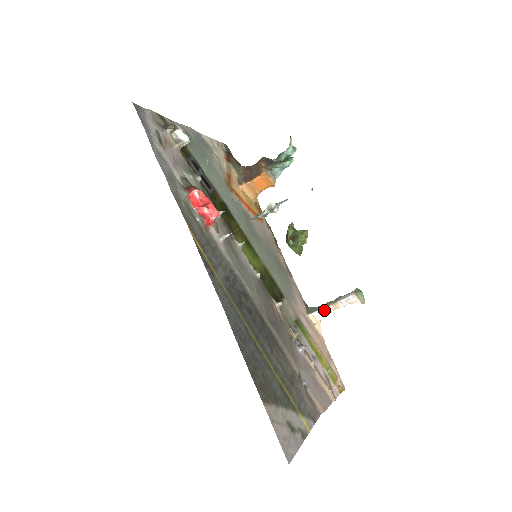
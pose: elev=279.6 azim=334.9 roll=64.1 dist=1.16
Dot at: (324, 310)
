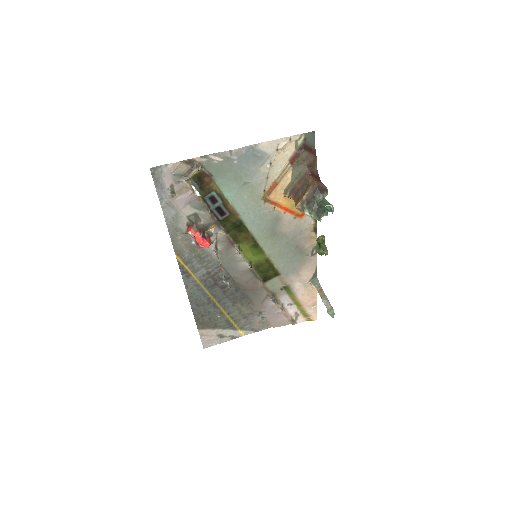
Dot at: occluded
